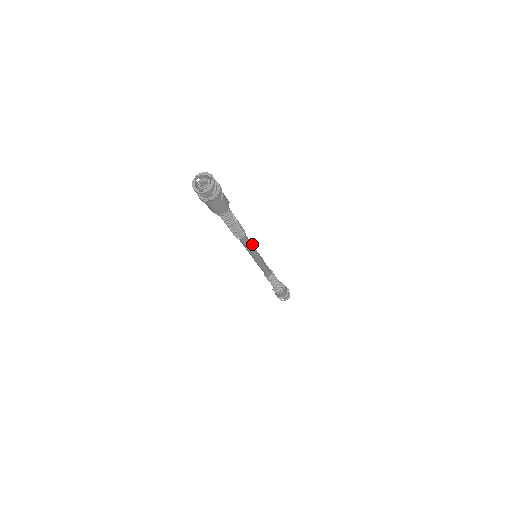
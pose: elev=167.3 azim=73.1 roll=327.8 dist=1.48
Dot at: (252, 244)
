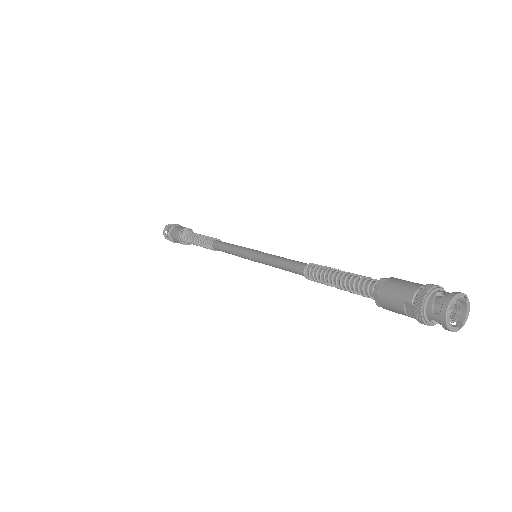
Dot at: (282, 258)
